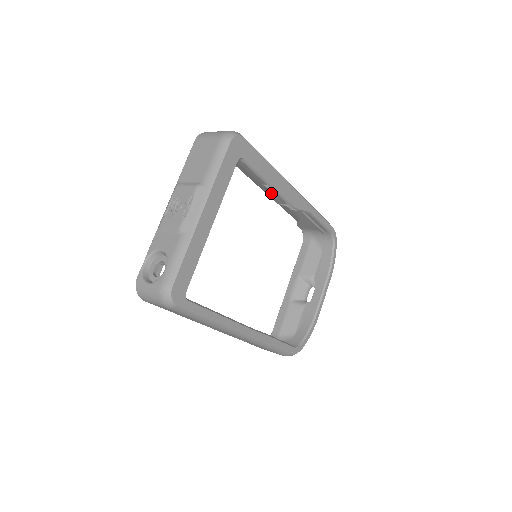
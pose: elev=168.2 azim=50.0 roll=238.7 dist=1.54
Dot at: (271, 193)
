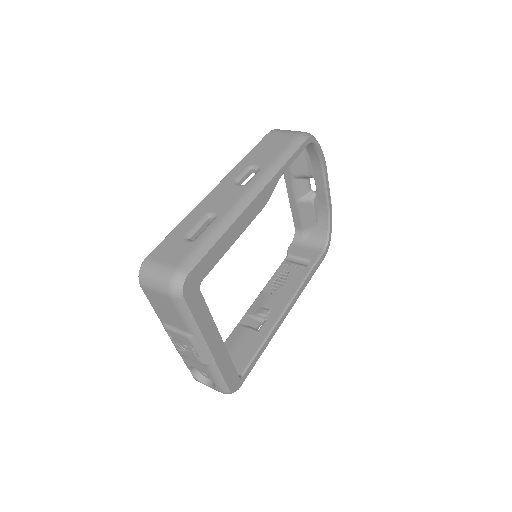
Dot at: occluded
